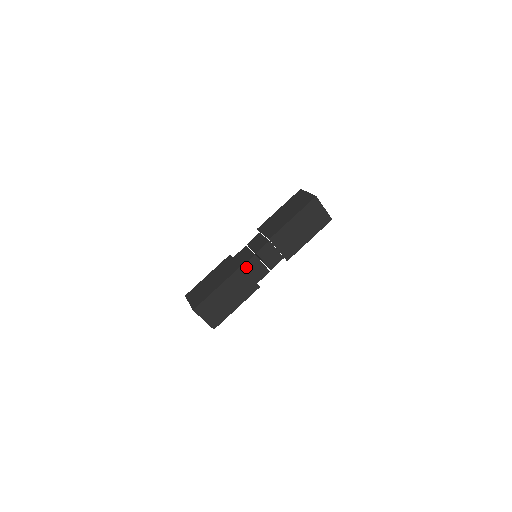
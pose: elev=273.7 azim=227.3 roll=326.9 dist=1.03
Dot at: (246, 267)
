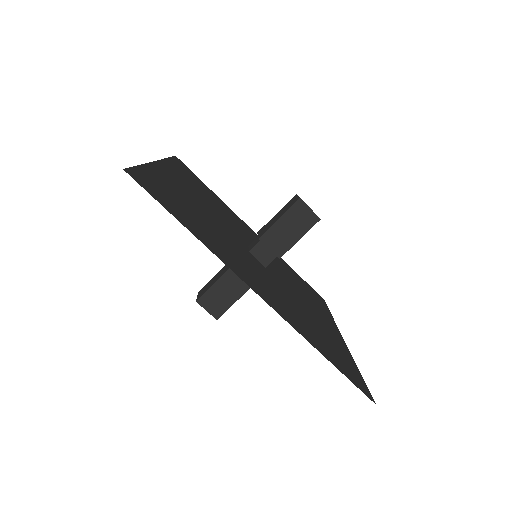
Dot at: occluded
